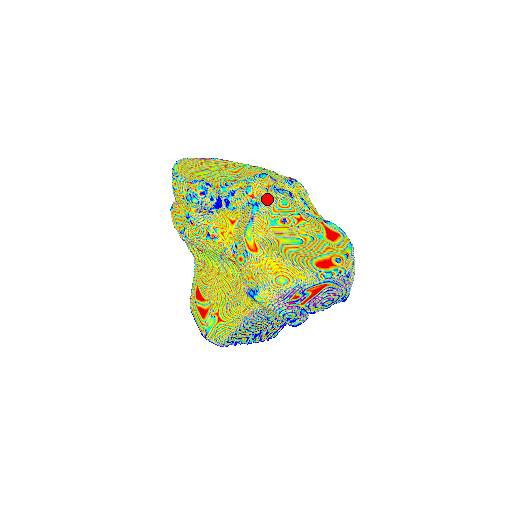
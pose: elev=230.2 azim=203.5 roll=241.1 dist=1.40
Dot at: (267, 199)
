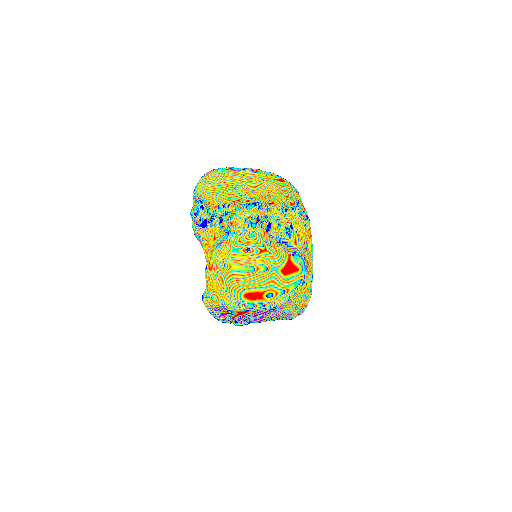
Dot at: (239, 230)
